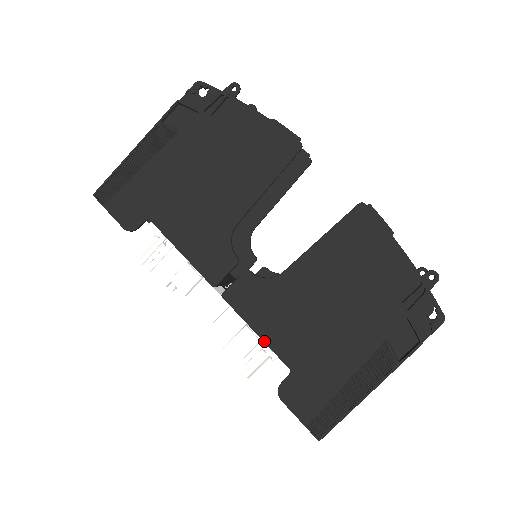
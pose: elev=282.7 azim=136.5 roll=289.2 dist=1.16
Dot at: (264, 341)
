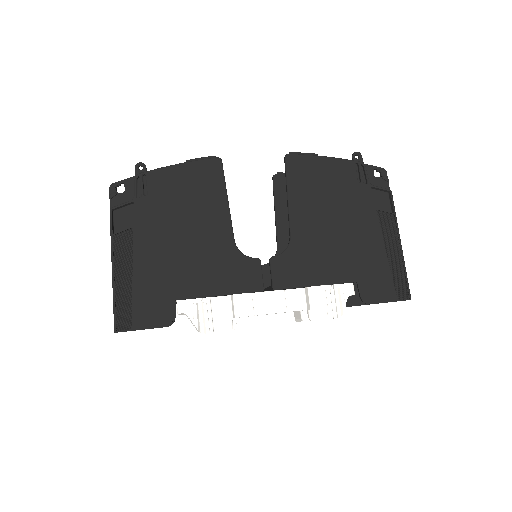
Dot at: (325, 285)
